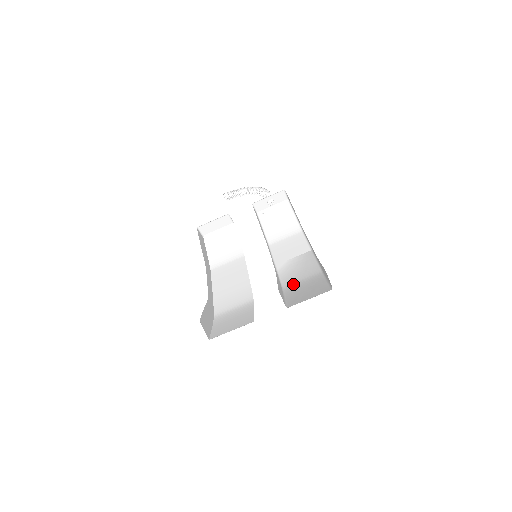
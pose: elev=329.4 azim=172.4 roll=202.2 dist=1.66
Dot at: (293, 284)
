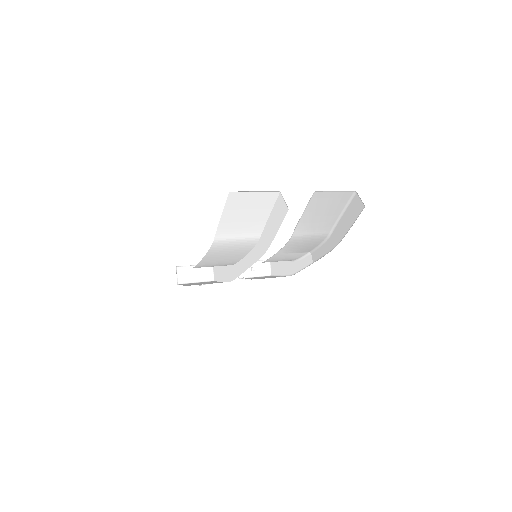
Dot at: occluded
